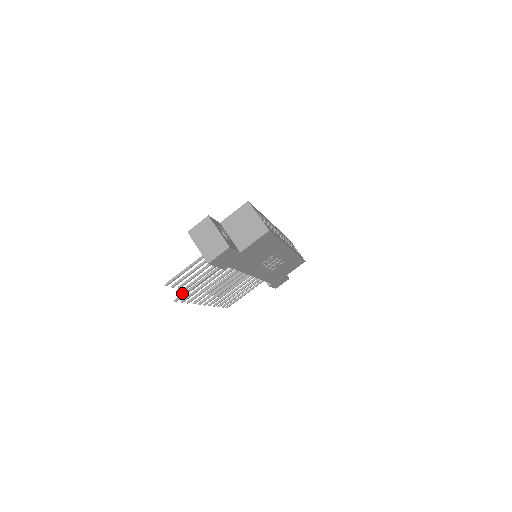
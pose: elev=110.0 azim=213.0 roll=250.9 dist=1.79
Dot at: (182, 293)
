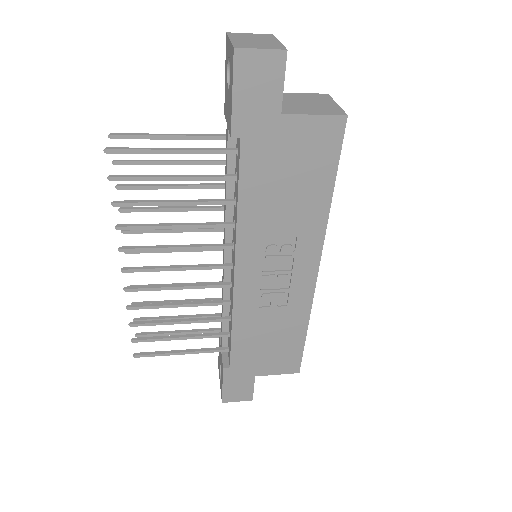
Dot at: (128, 147)
